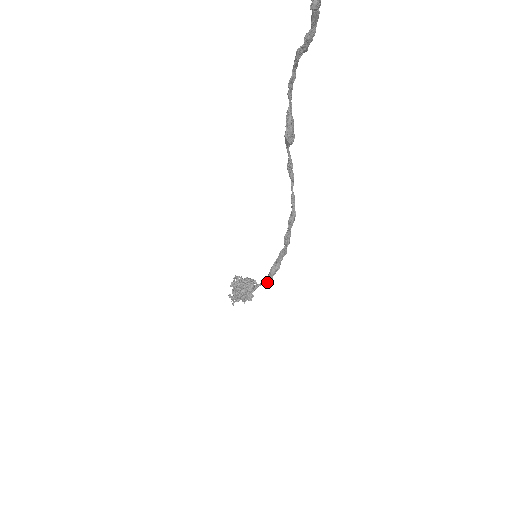
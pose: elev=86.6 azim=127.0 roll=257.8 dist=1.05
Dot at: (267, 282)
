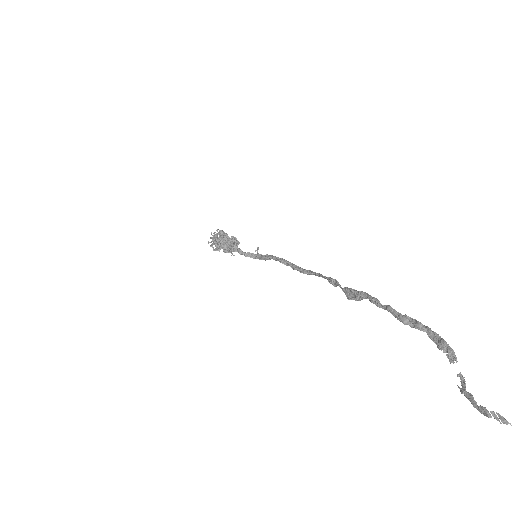
Dot at: (255, 258)
